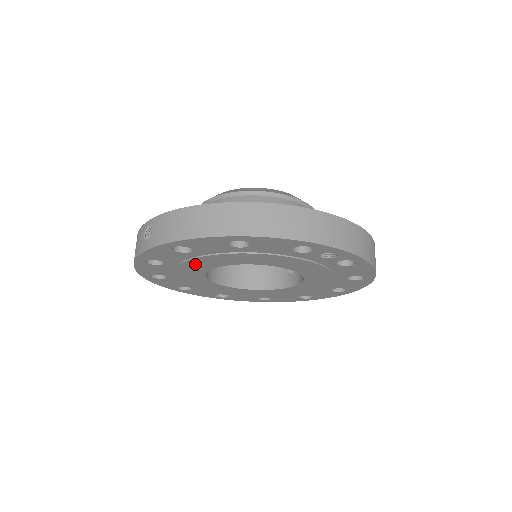
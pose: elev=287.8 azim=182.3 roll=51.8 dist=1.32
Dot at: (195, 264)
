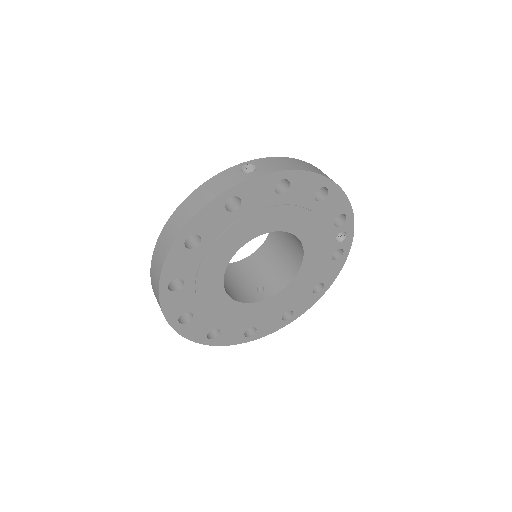
Dot at: (260, 219)
